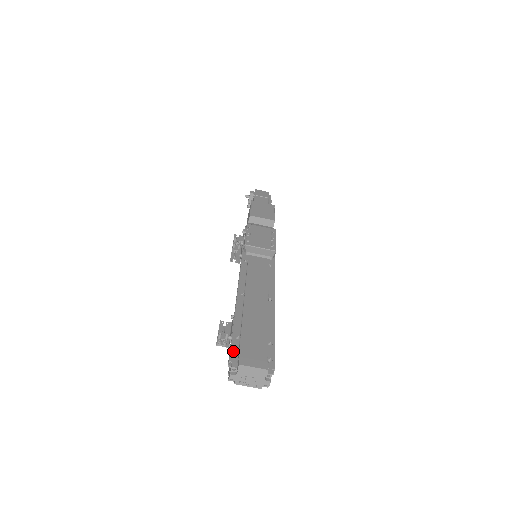
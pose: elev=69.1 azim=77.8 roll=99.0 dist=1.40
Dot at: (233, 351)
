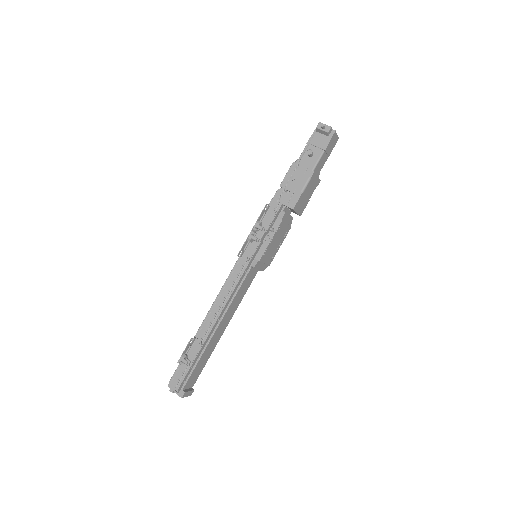
Dot at: (184, 381)
